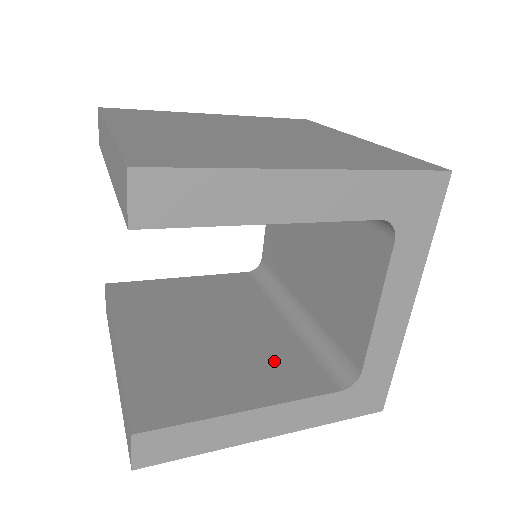
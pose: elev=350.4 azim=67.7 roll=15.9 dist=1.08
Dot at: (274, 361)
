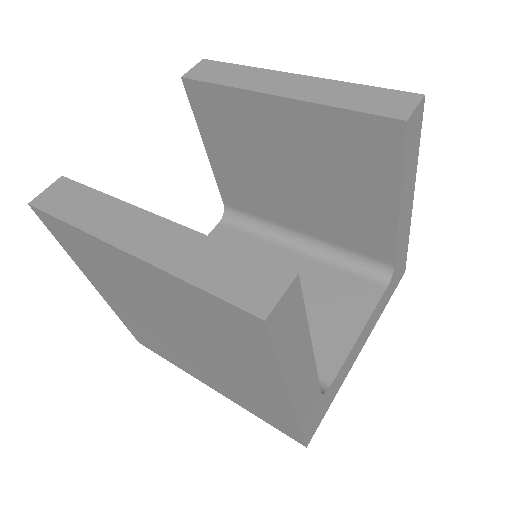
Dot at: occluded
